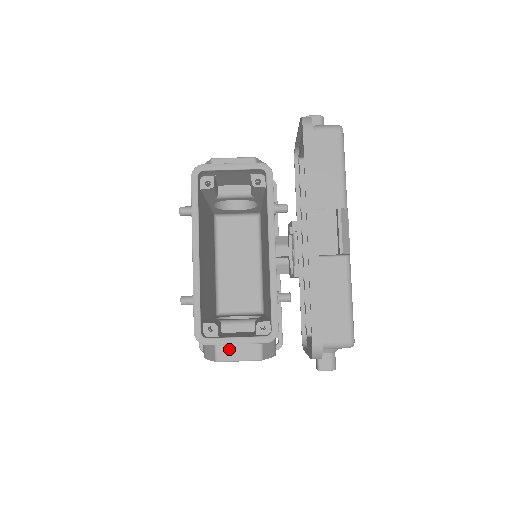
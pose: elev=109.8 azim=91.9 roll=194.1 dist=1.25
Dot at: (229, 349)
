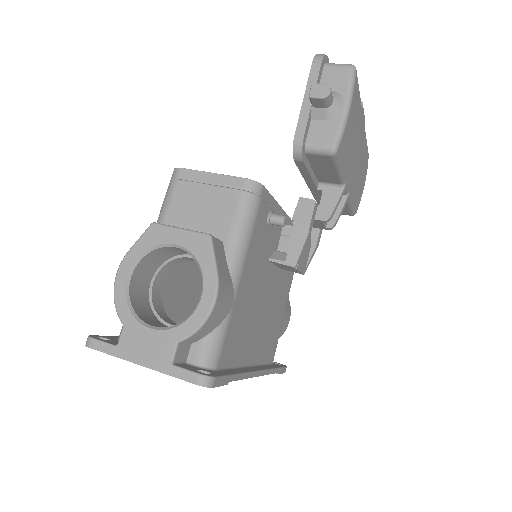
Dot at: occluded
